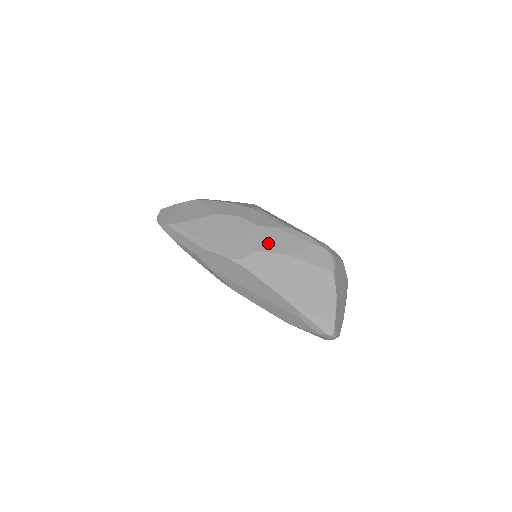
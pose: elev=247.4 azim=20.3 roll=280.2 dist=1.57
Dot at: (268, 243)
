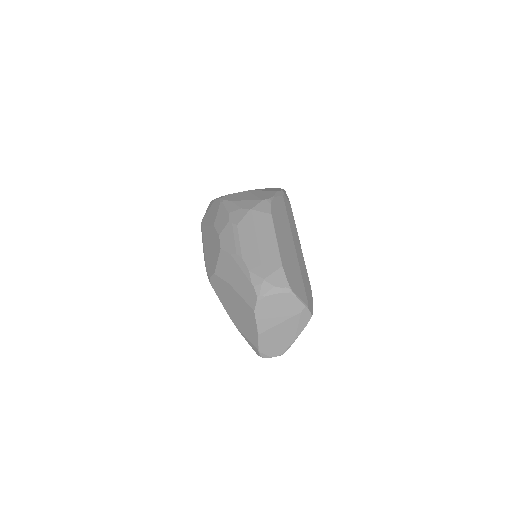
Dot at: (222, 269)
